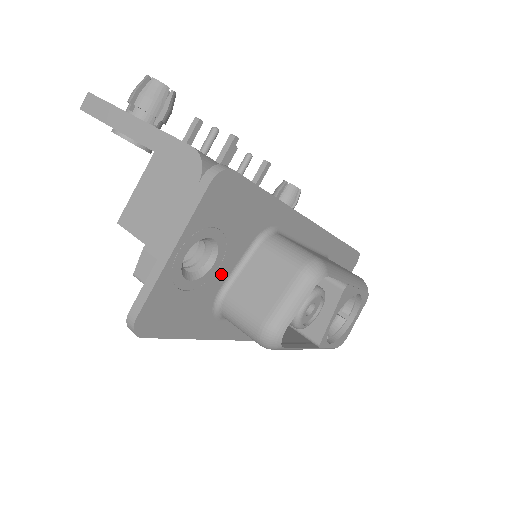
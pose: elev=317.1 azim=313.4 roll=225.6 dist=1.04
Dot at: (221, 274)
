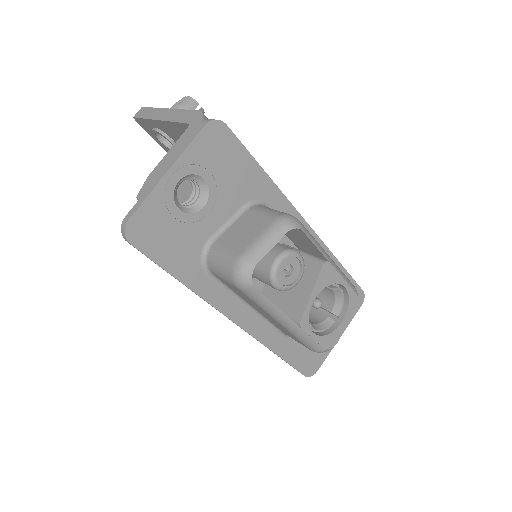
Dot at: (211, 223)
